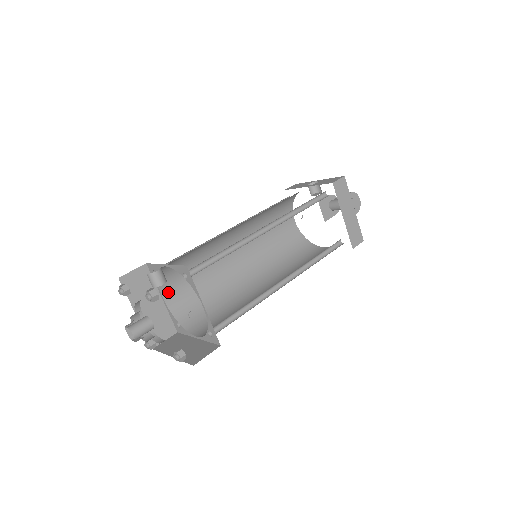
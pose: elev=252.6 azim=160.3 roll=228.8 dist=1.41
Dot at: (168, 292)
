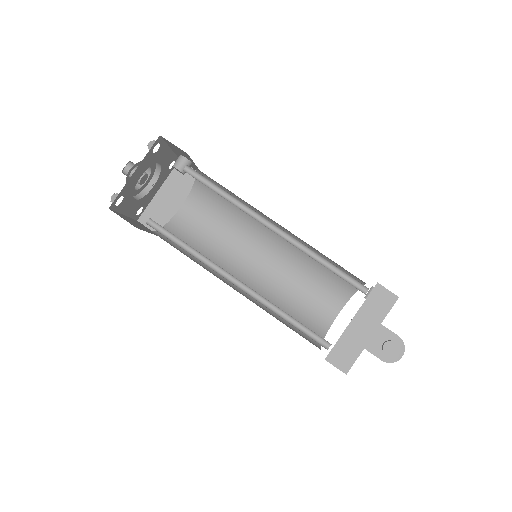
Dot at: (189, 207)
